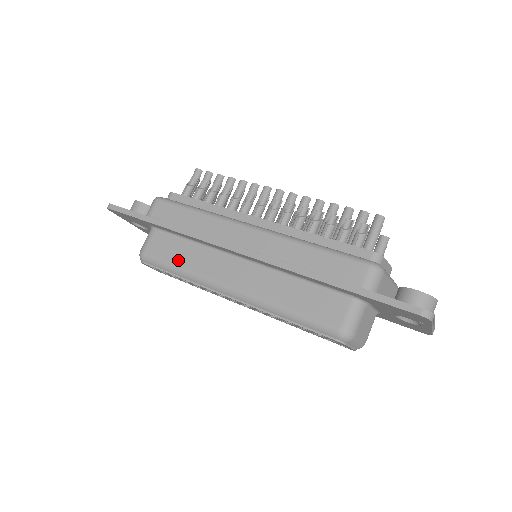
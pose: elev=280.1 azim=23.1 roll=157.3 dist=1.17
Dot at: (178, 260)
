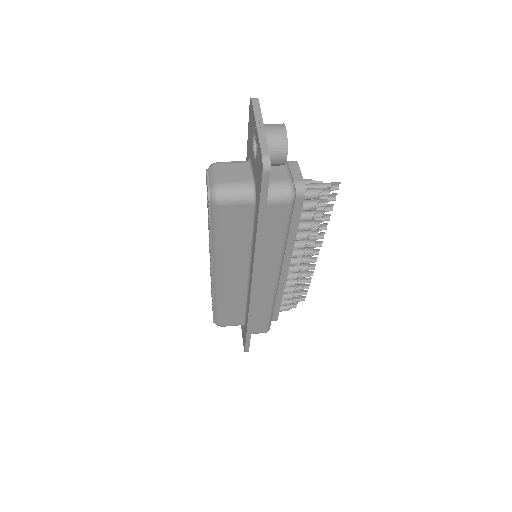
Dot at: occluded
